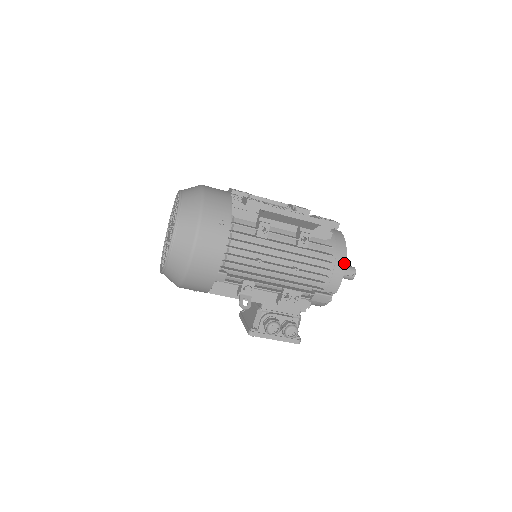
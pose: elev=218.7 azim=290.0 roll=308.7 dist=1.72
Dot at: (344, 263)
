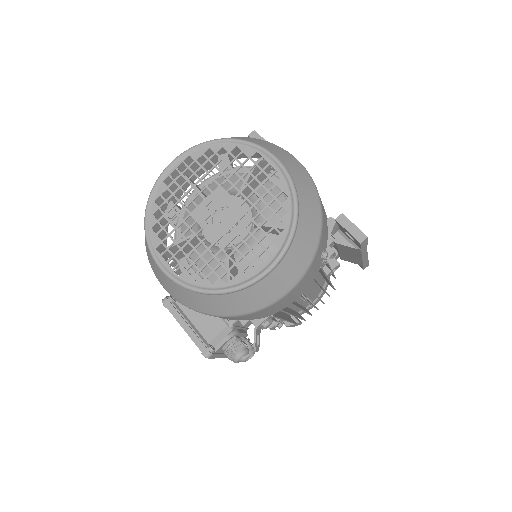
Dot at: occluded
